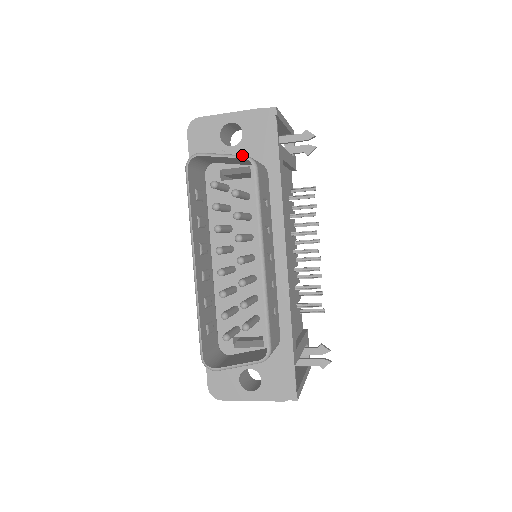
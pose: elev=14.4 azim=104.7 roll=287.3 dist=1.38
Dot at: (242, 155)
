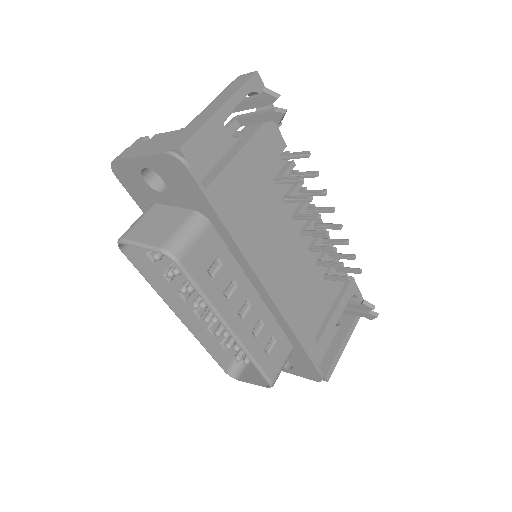
Dot at: (157, 249)
